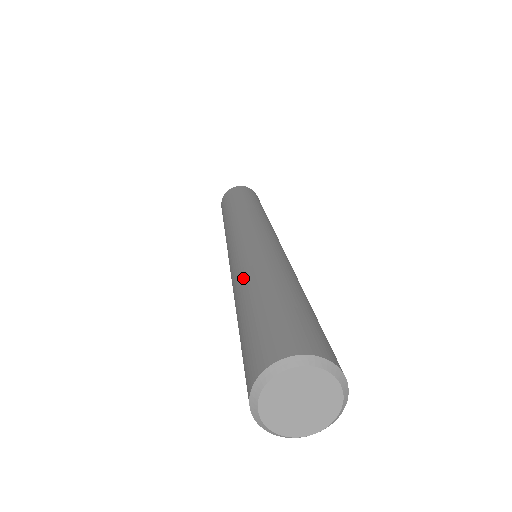
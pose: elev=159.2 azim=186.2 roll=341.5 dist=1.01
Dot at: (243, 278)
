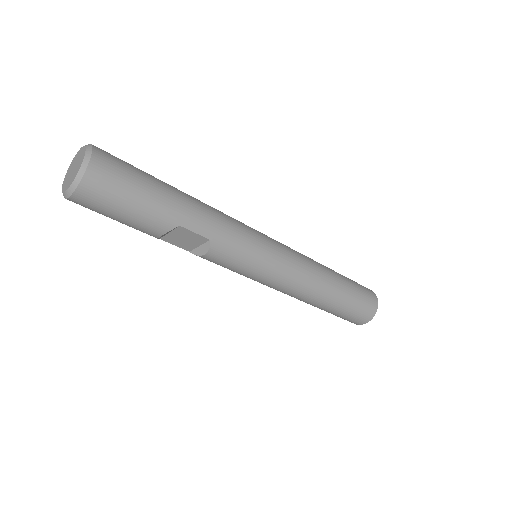
Dot at: occluded
